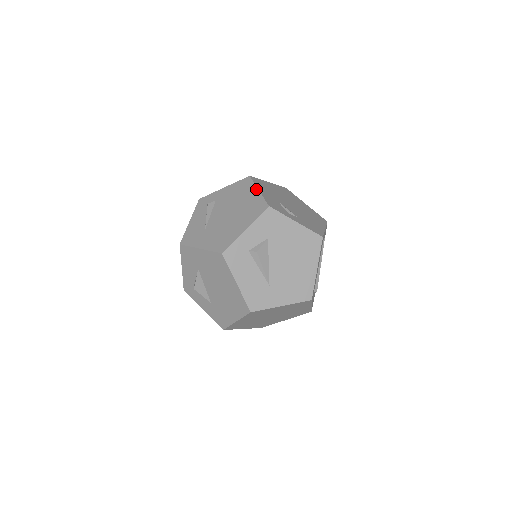
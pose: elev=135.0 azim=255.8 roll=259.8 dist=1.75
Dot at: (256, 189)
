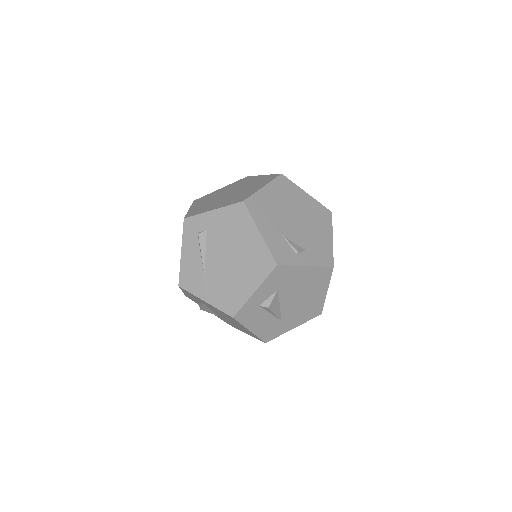
Dot at: (256, 230)
